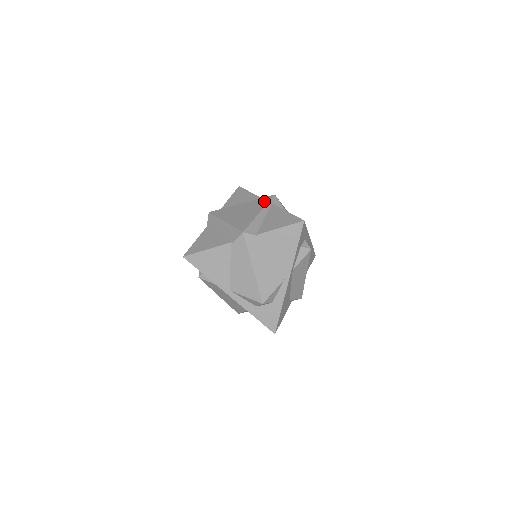
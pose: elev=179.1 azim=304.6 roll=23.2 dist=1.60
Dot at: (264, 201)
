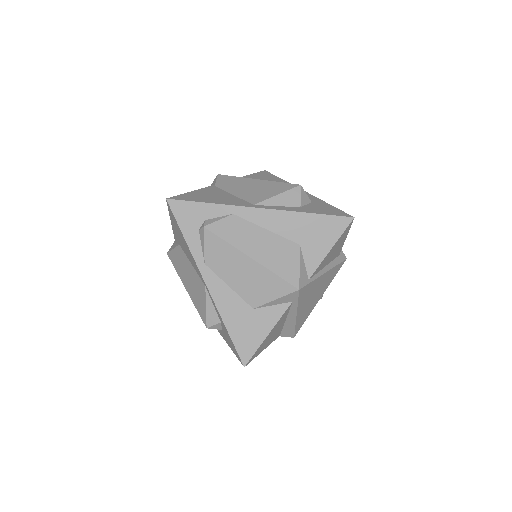
Dot at: occluded
